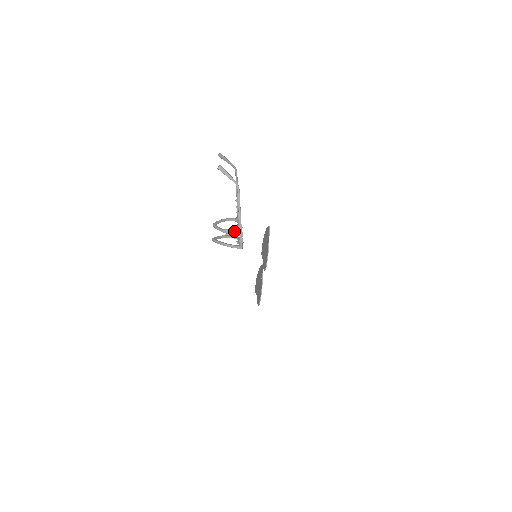
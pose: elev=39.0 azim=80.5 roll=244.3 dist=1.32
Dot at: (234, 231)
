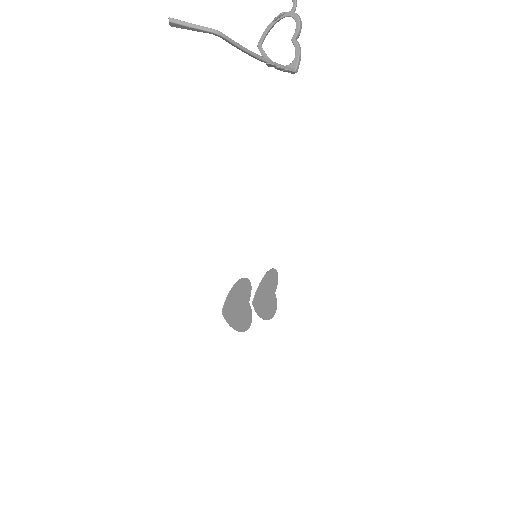
Dot at: out of frame
